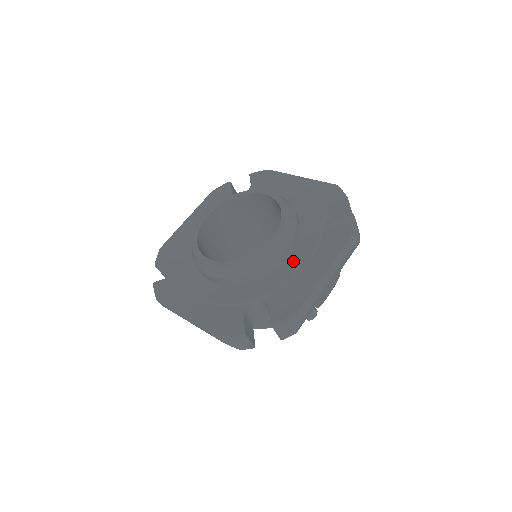
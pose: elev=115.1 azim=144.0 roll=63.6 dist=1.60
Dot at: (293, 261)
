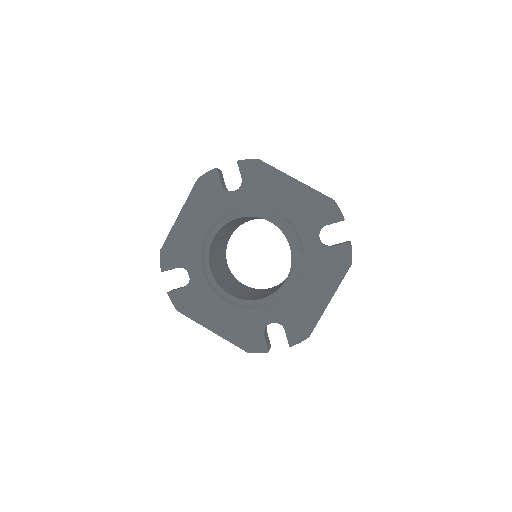
Dot at: (301, 289)
